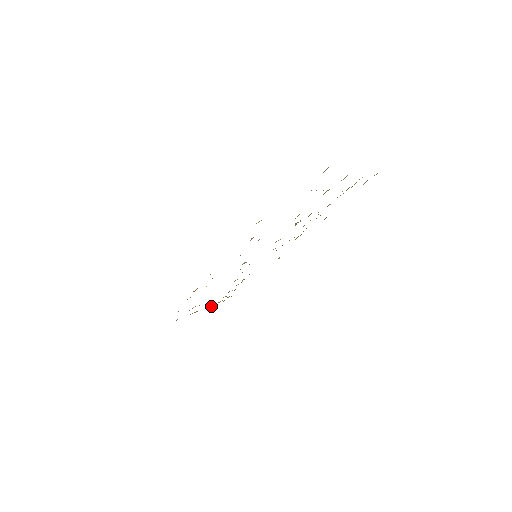
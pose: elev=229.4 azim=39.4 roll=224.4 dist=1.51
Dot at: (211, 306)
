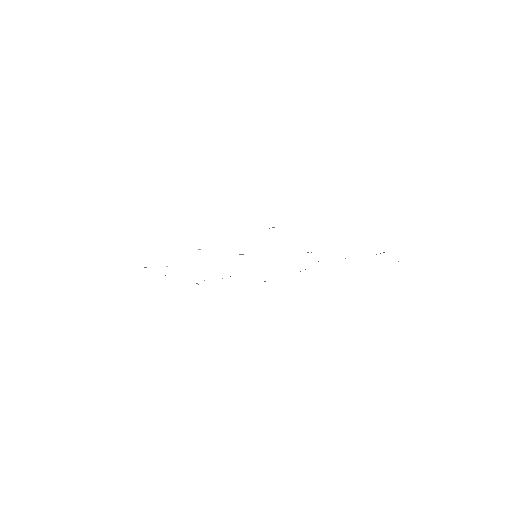
Dot at: occluded
